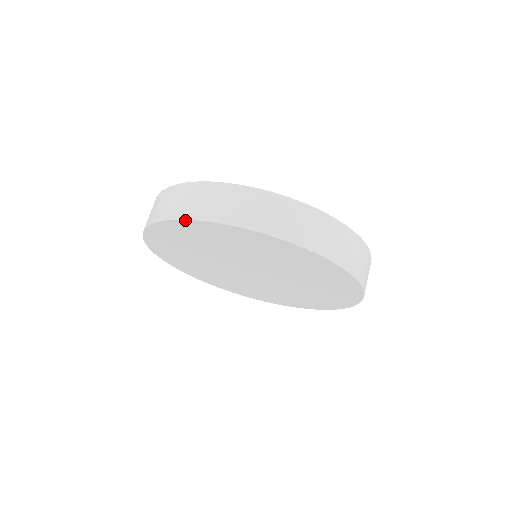
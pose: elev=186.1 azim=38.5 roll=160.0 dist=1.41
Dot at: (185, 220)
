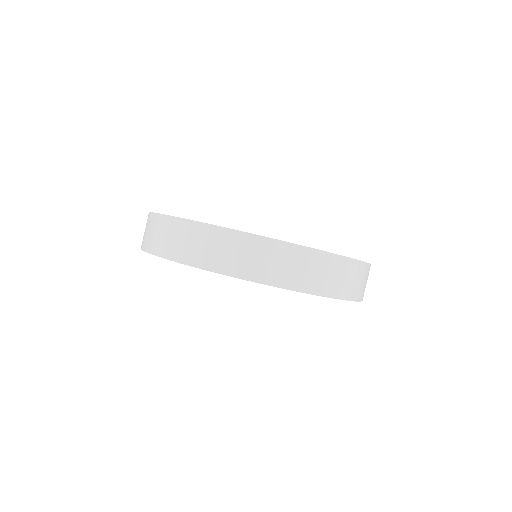
Dot at: (165, 258)
